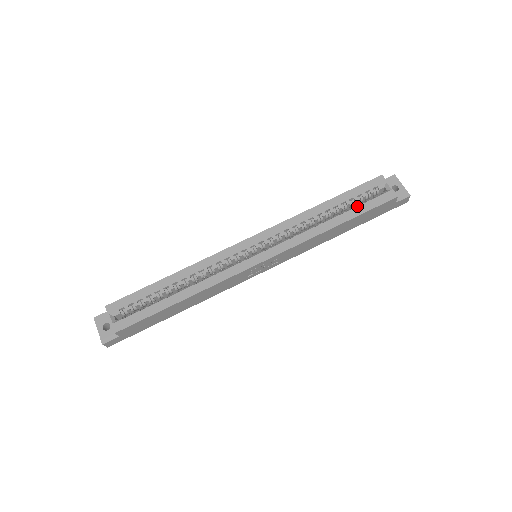
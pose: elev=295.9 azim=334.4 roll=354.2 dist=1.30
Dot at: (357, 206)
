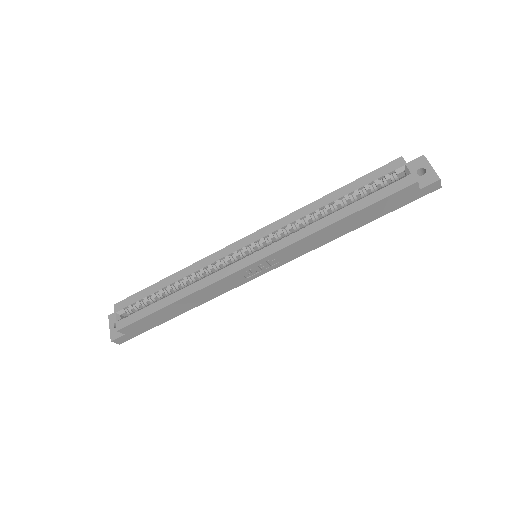
Dot at: (366, 196)
